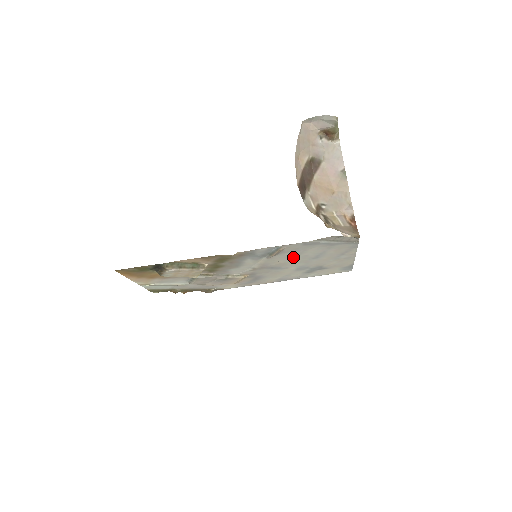
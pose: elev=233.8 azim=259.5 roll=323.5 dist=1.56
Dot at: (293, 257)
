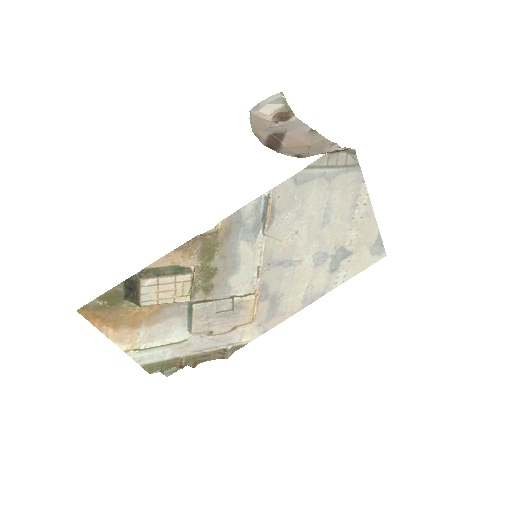
Dot at: (296, 226)
